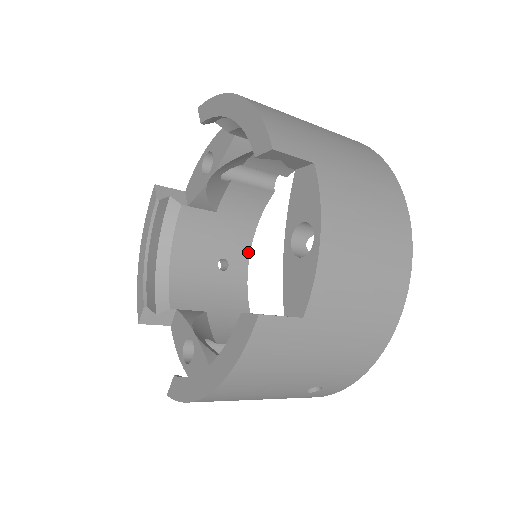
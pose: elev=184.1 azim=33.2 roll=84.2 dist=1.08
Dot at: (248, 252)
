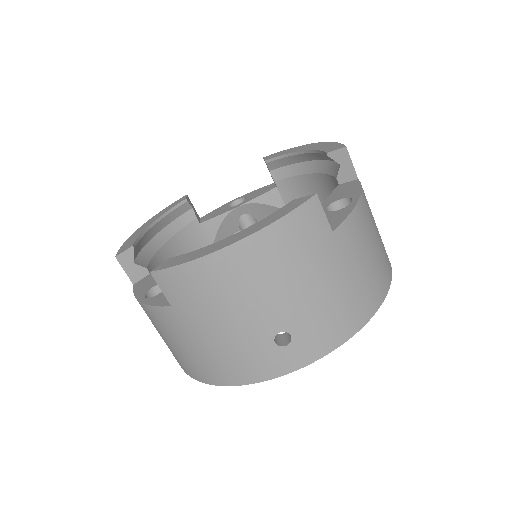
Dot at: occluded
